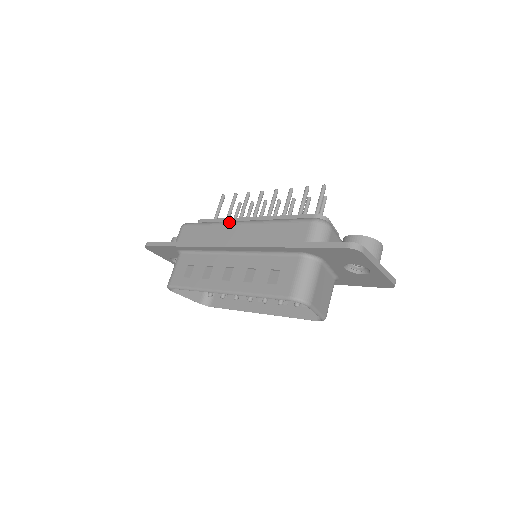
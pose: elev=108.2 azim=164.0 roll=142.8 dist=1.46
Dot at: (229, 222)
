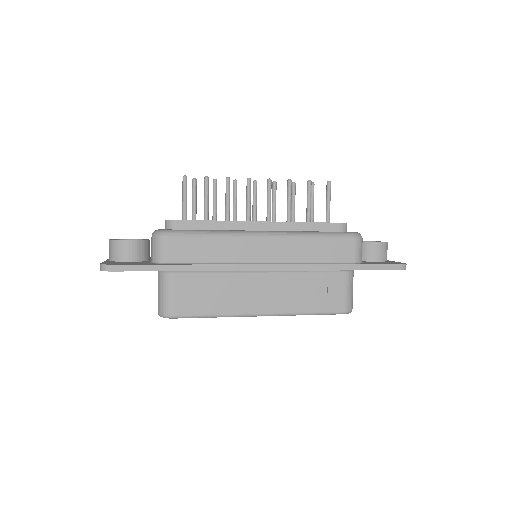
Dot at: (247, 235)
